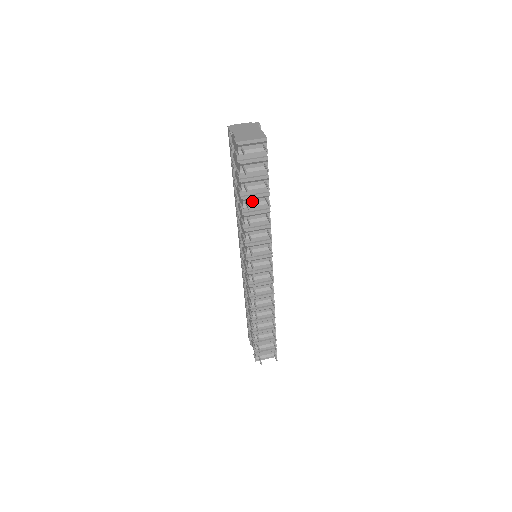
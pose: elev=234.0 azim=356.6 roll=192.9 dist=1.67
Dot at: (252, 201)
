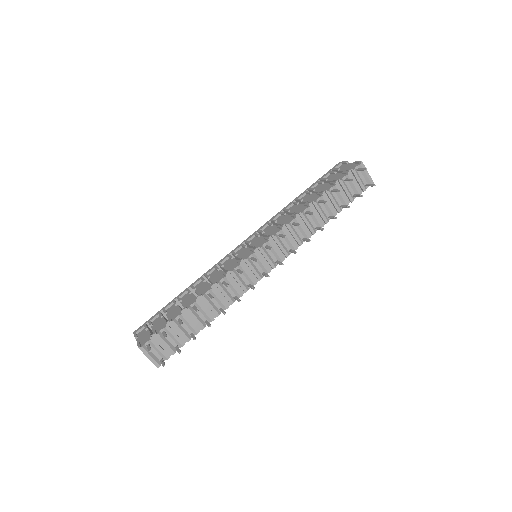
Dot at: (322, 206)
